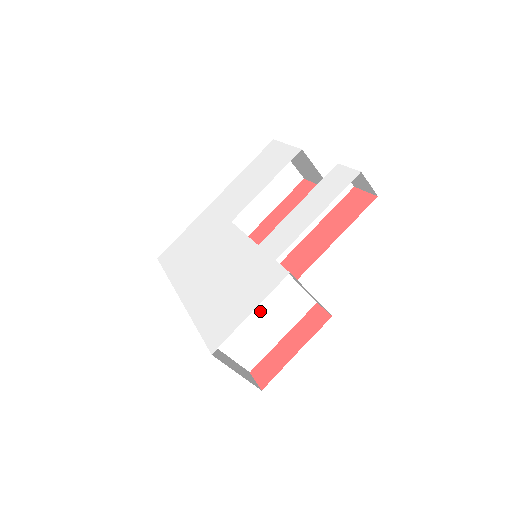
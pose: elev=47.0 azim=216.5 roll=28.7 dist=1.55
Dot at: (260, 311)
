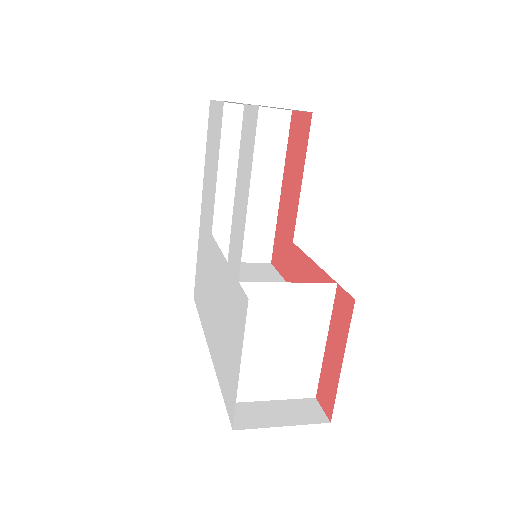
Dot at: (270, 339)
